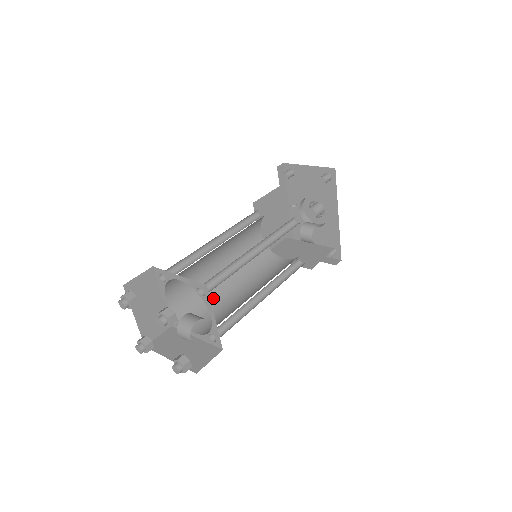
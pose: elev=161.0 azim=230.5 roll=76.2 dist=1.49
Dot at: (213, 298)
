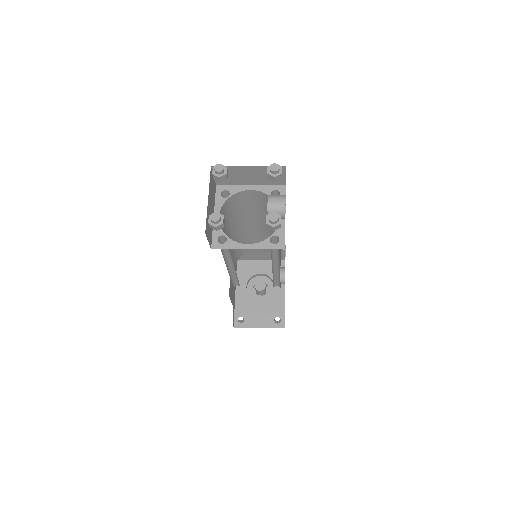
Dot at: occluded
